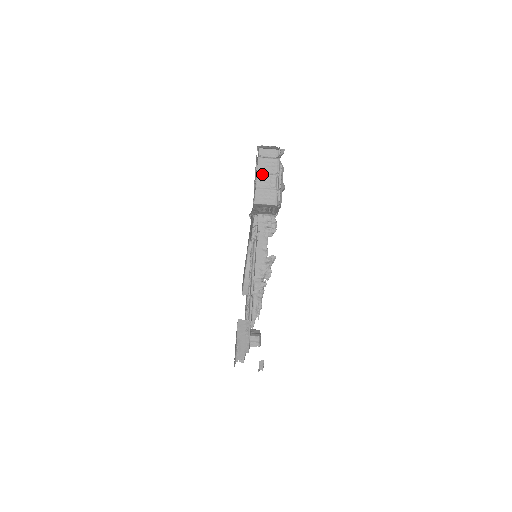
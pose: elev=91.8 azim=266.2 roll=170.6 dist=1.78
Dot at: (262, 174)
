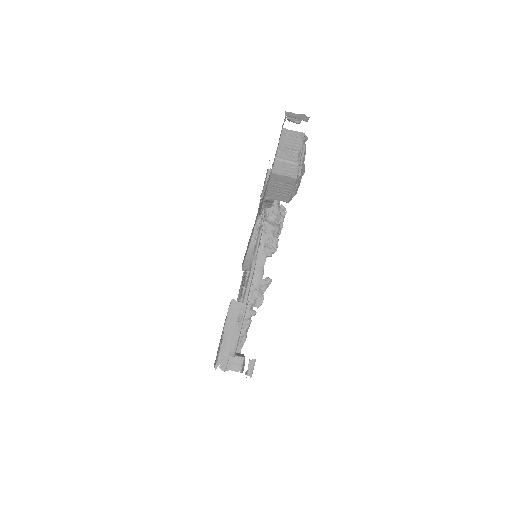
Dot at: (284, 147)
